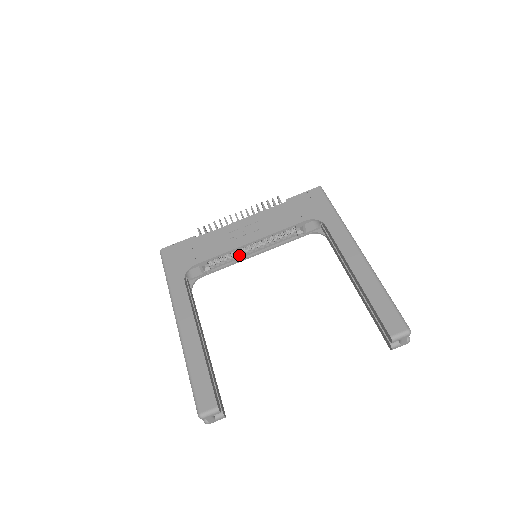
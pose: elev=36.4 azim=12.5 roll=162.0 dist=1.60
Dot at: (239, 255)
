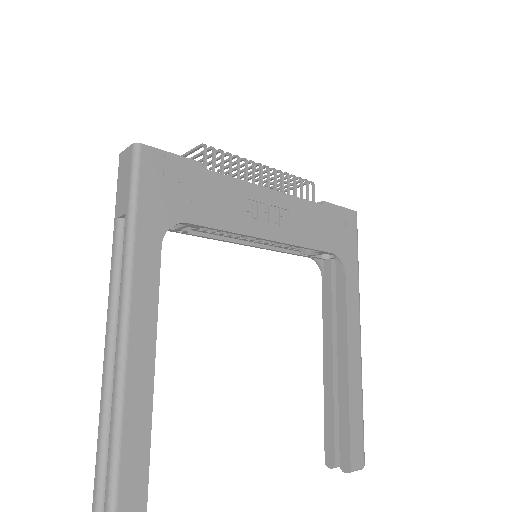
Dot at: occluded
